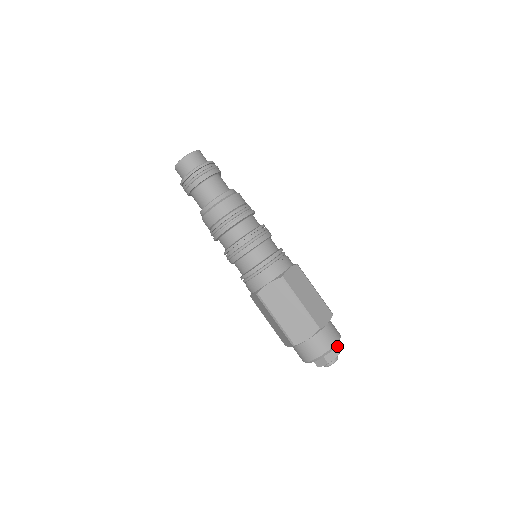
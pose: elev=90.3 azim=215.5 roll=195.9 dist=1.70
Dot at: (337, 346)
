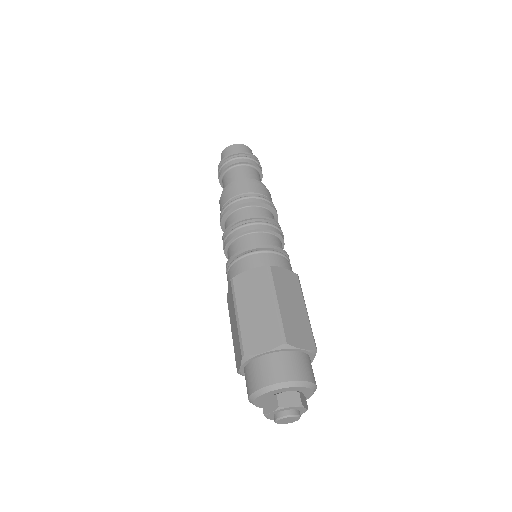
Dot at: (306, 402)
